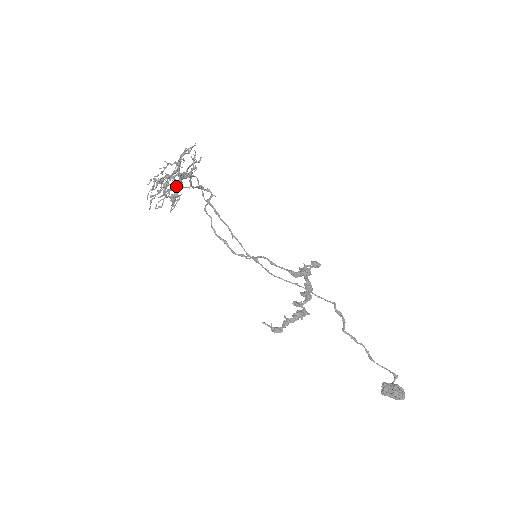
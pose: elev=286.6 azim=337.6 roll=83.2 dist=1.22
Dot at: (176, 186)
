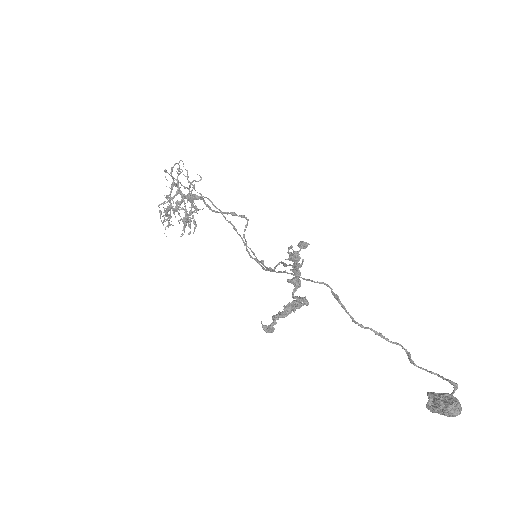
Dot at: (191, 211)
